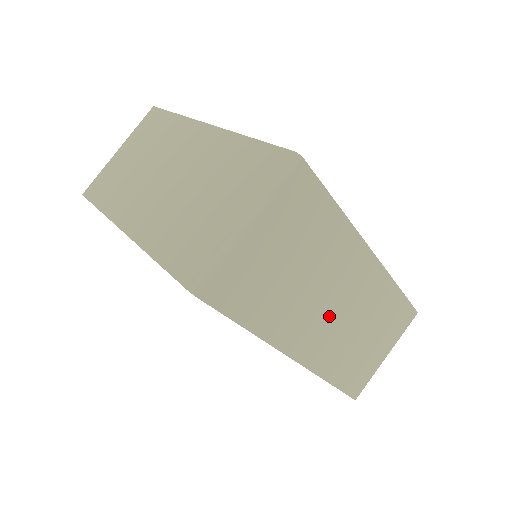
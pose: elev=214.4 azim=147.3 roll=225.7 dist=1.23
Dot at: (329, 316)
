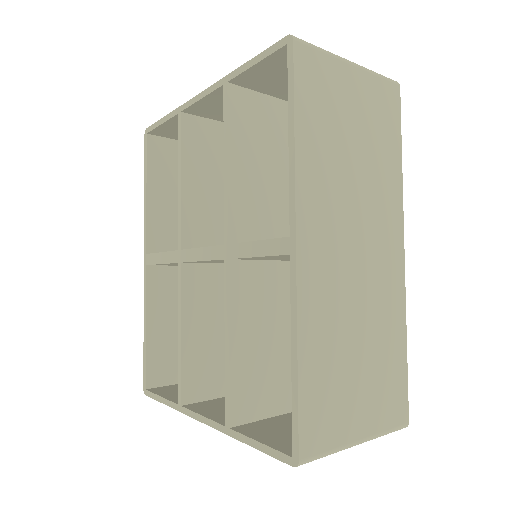
Dot at: (347, 250)
